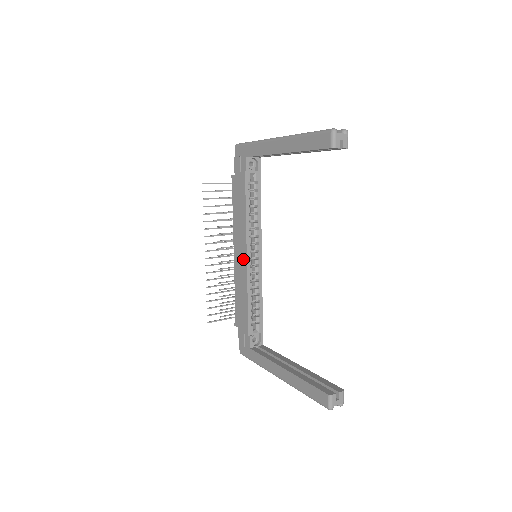
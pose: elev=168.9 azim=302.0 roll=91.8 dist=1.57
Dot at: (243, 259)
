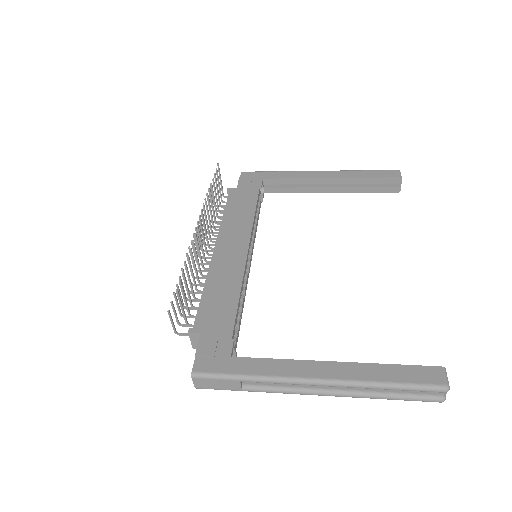
Dot at: (239, 251)
